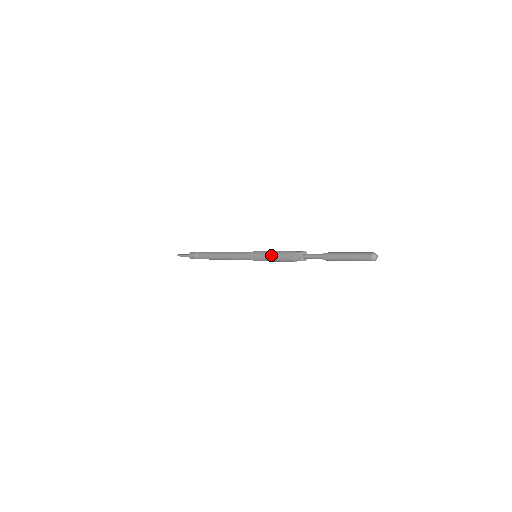
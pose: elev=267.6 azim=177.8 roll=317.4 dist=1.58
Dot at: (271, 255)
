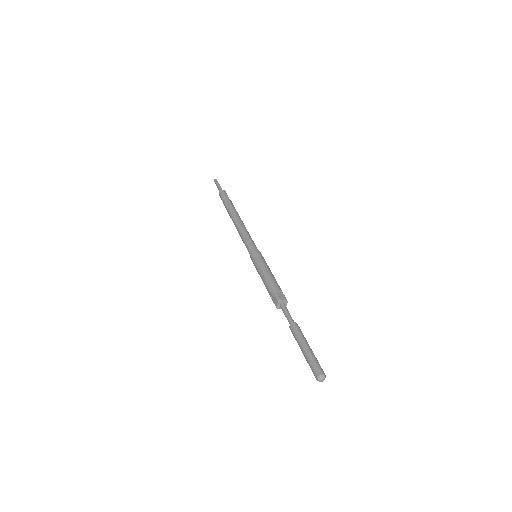
Dot at: (261, 274)
